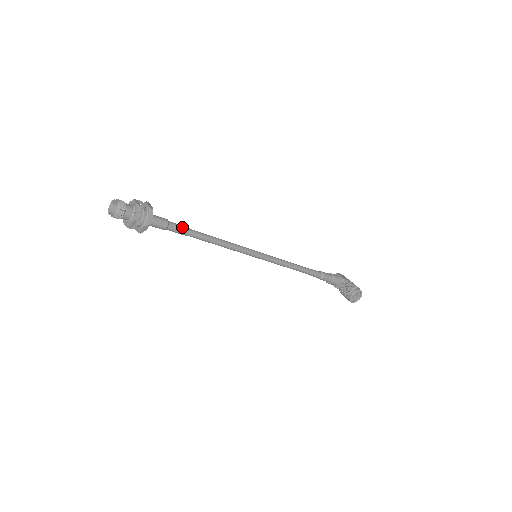
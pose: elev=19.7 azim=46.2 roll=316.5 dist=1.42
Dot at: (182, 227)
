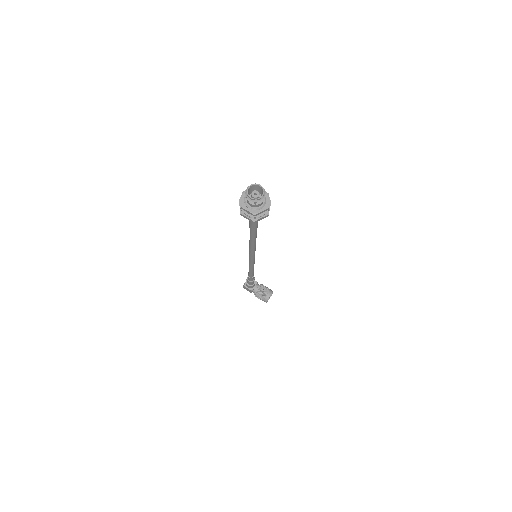
Dot at: occluded
